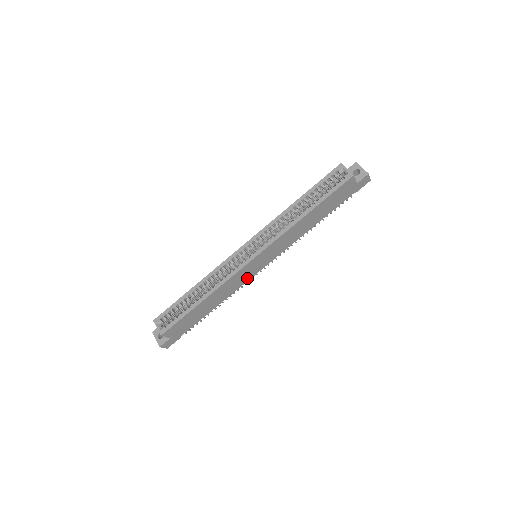
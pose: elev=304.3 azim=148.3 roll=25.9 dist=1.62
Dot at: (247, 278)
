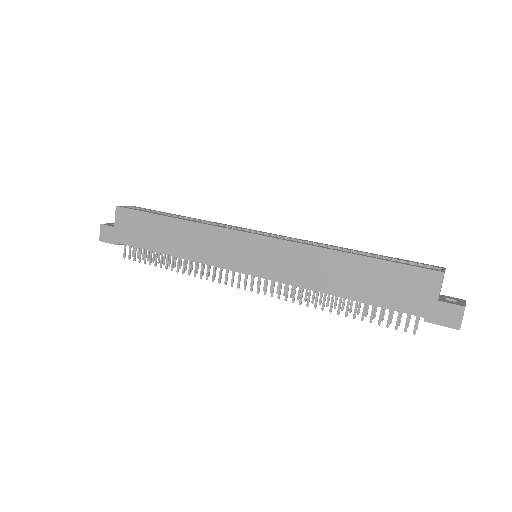
Dot at: (222, 261)
